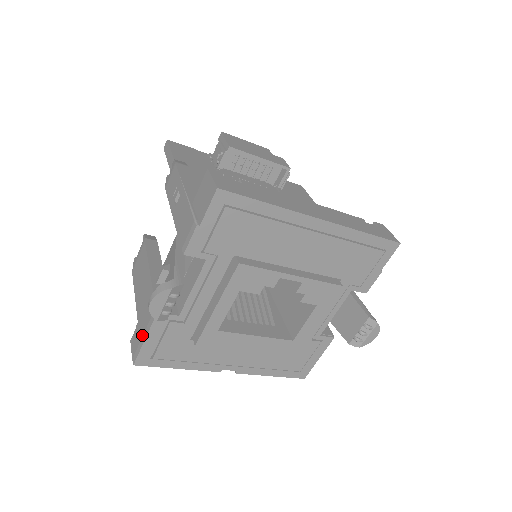
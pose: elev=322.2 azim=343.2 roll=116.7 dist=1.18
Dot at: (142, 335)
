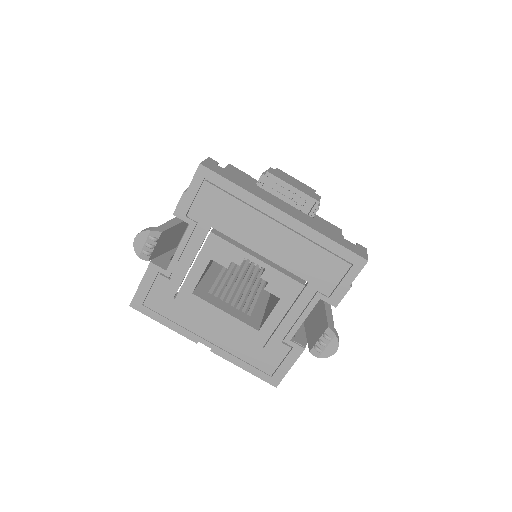
Dot at: occluded
